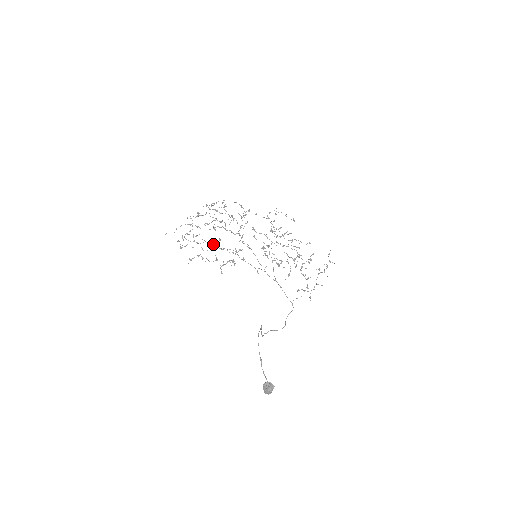
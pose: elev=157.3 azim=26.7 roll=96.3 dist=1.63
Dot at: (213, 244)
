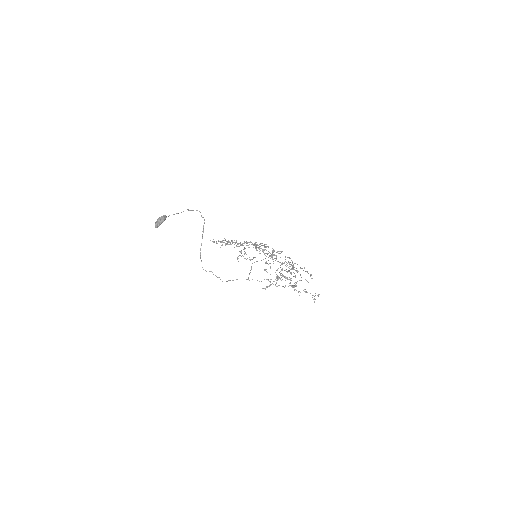
Dot at: occluded
